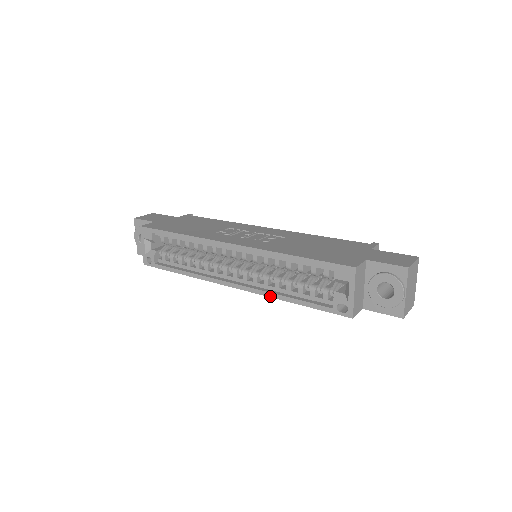
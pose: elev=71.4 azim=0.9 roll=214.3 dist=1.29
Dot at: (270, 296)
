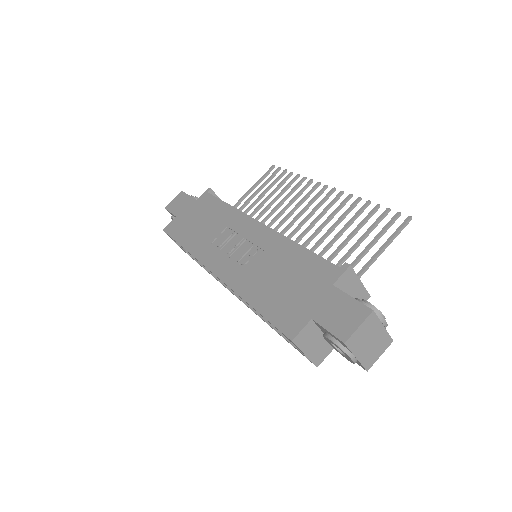
Dot at: (261, 318)
